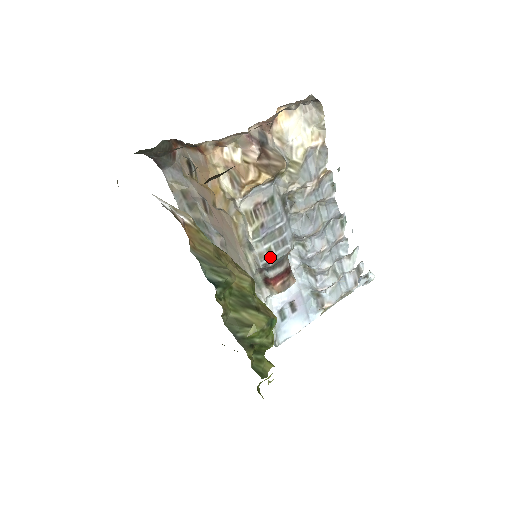
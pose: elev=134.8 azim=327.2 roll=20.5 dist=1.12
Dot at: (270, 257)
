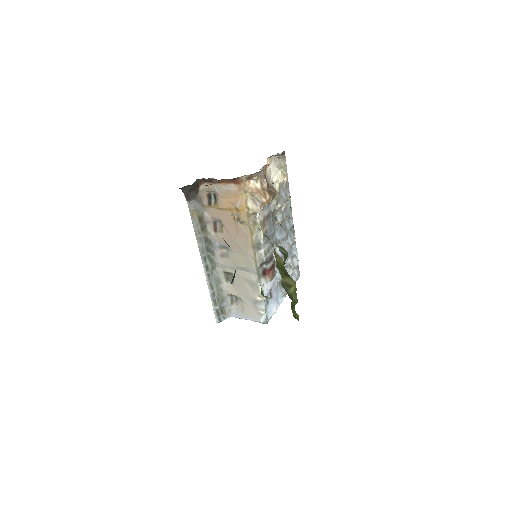
Dot at: (268, 254)
